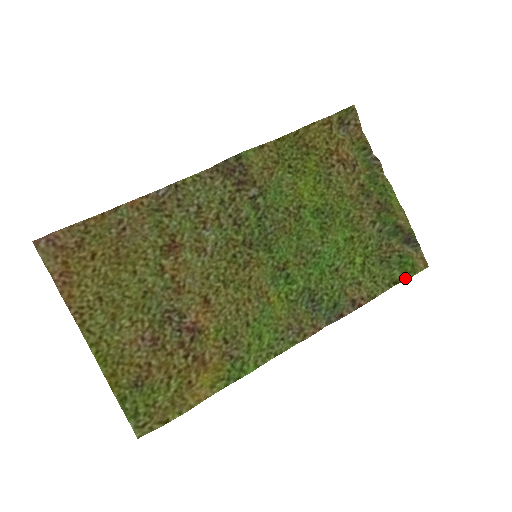
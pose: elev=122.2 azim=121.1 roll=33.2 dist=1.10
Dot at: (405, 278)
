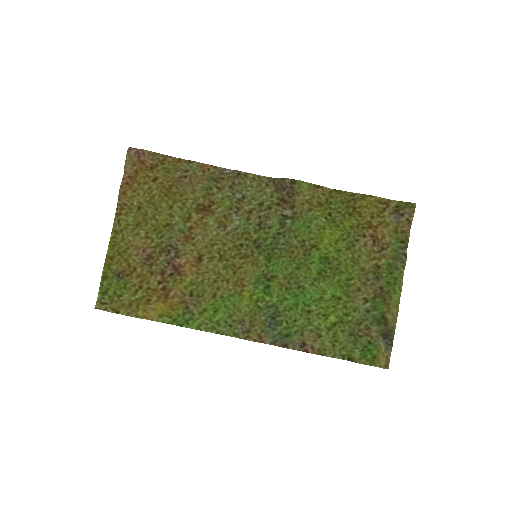
Dot at: (360, 361)
